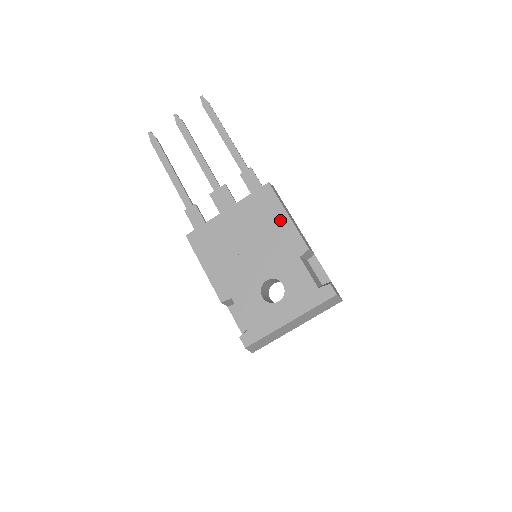
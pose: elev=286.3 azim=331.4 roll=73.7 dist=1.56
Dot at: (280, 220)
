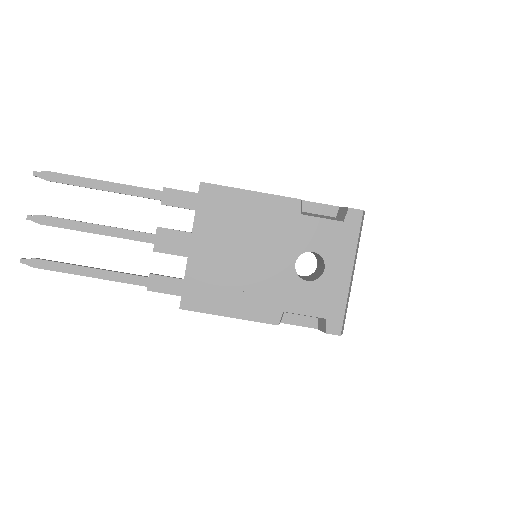
Dot at: (248, 203)
